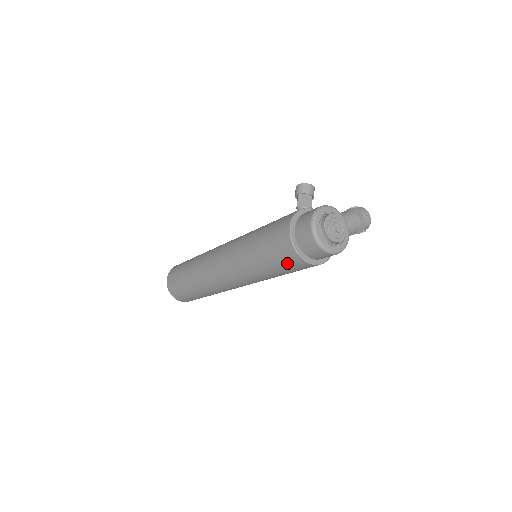
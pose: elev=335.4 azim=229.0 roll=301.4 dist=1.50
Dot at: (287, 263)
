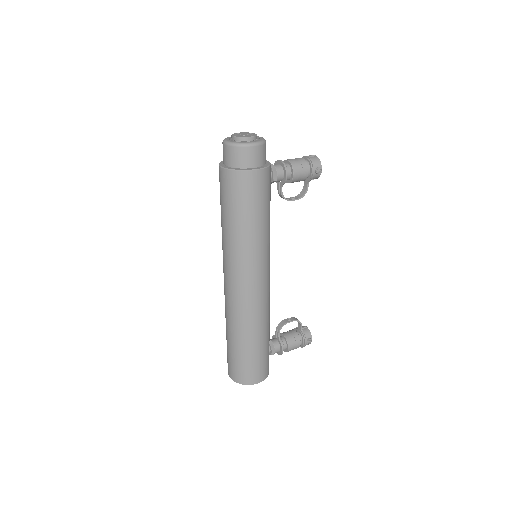
Dot at: (232, 191)
